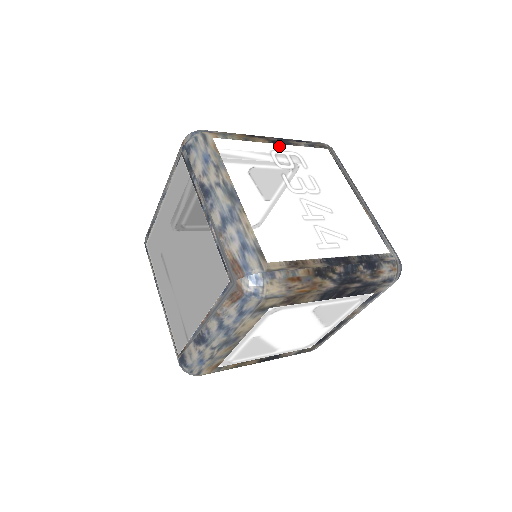
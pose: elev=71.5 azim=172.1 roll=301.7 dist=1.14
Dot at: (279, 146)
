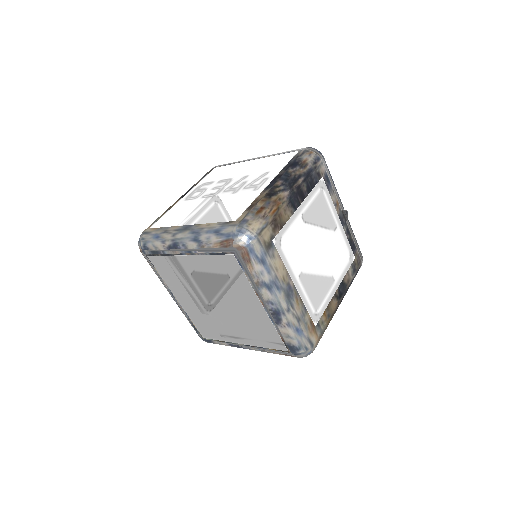
Dot at: (188, 194)
